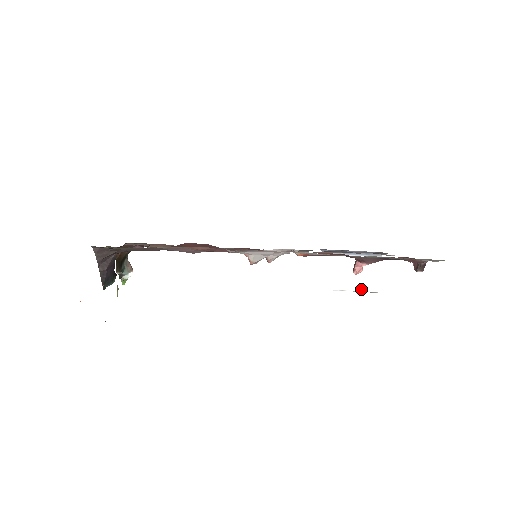
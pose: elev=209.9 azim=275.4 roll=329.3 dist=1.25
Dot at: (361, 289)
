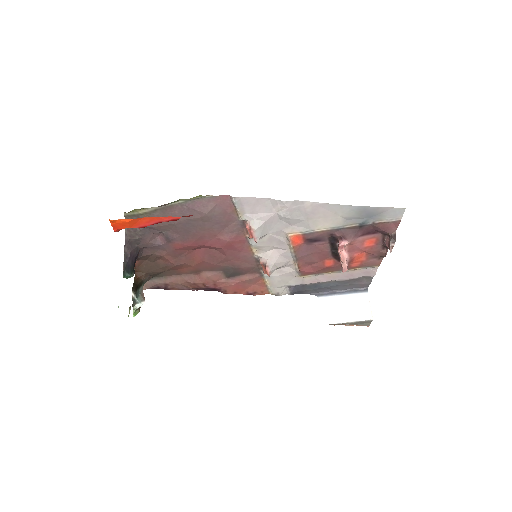
Dot at: (355, 319)
